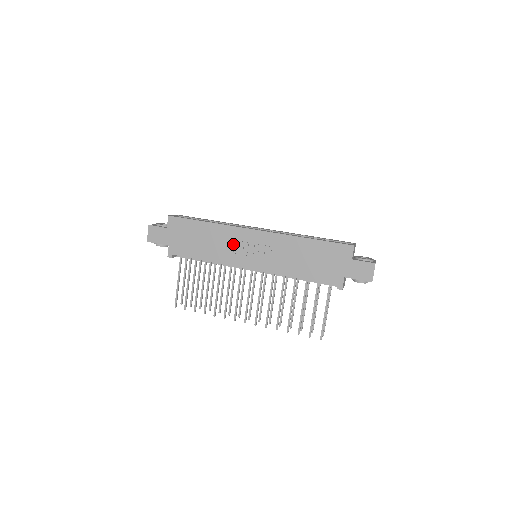
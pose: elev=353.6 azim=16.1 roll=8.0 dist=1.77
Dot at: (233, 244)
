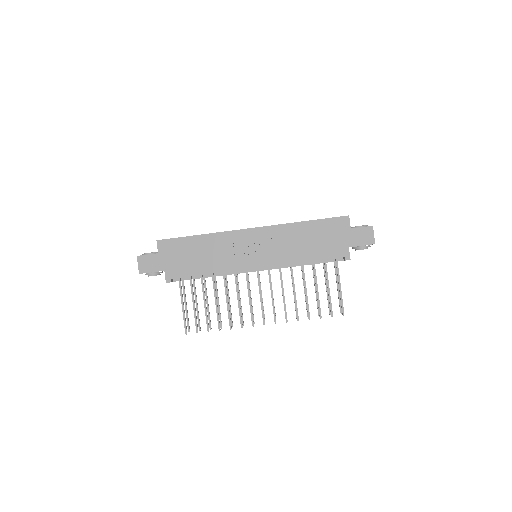
Dot at: (232, 249)
